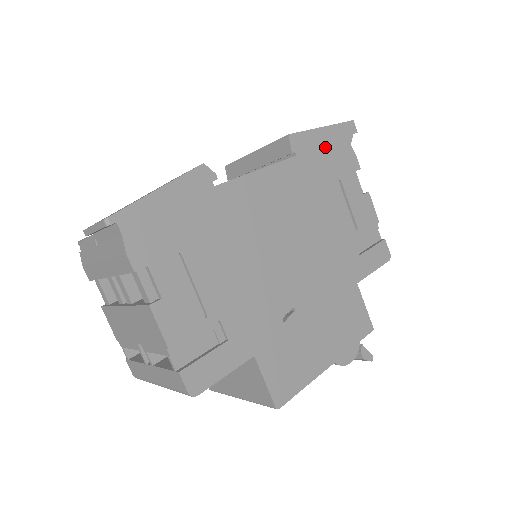
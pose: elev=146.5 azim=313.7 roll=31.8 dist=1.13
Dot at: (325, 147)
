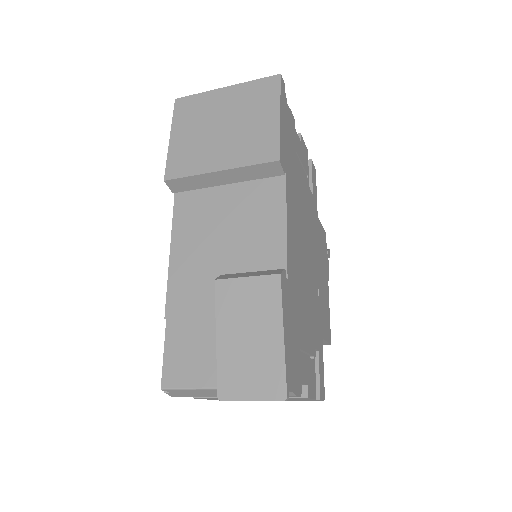
Dot at: (286, 134)
